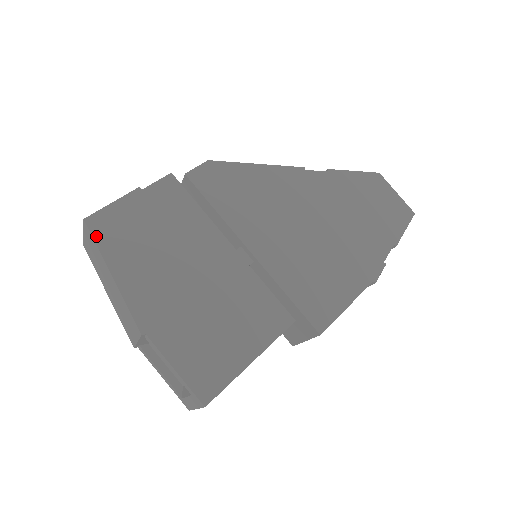
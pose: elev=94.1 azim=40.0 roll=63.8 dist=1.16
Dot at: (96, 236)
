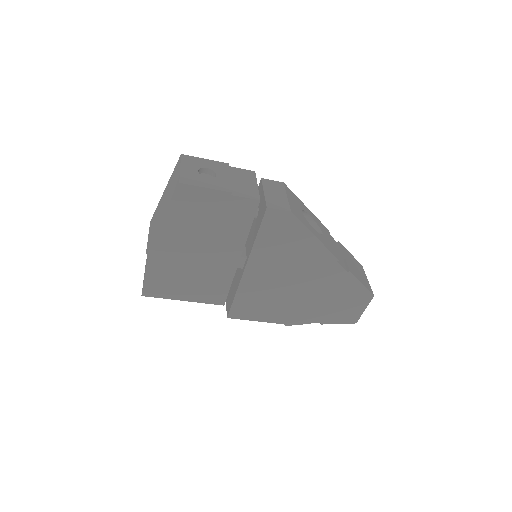
Dot at: (176, 197)
